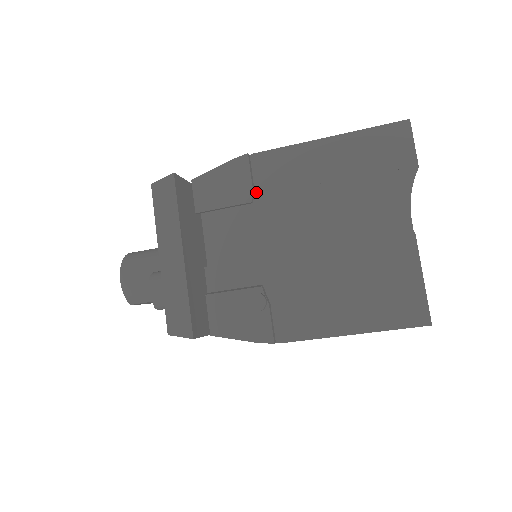
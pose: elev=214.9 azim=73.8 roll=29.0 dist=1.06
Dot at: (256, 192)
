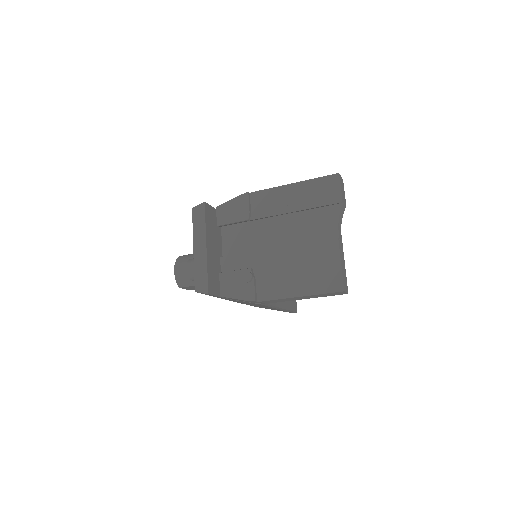
Dot at: (252, 214)
